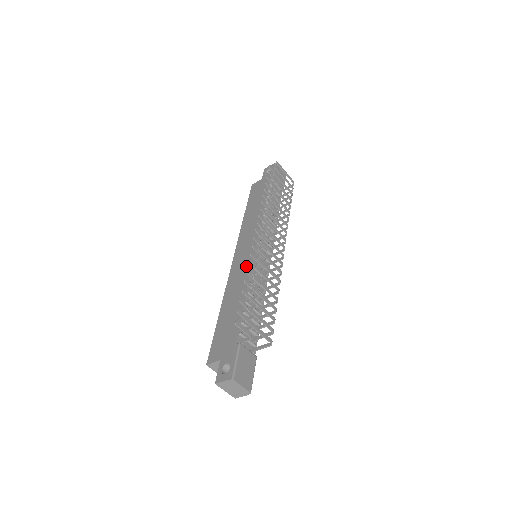
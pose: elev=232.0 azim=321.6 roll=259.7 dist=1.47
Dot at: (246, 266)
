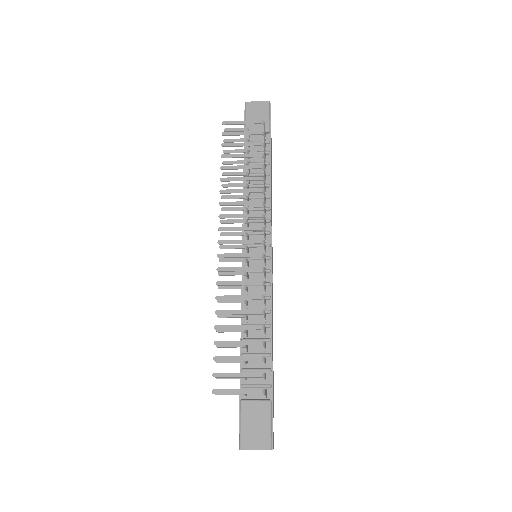
Dot at: occluded
